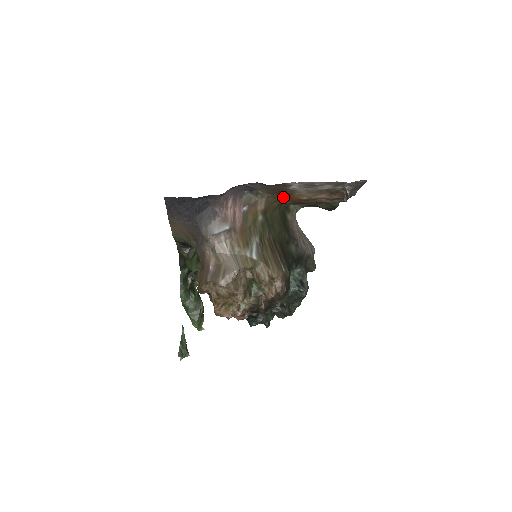
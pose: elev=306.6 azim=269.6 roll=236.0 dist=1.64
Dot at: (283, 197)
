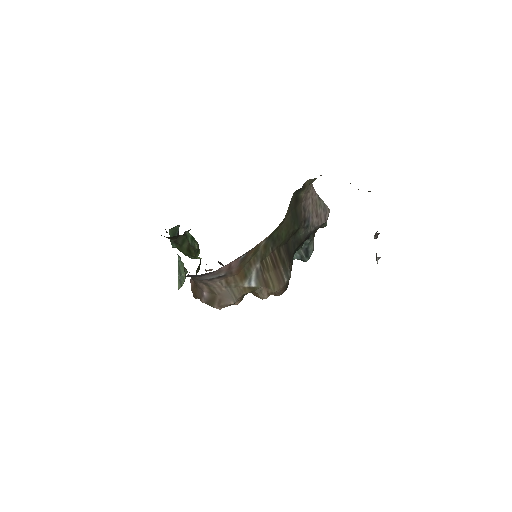
Dot at: occluded
